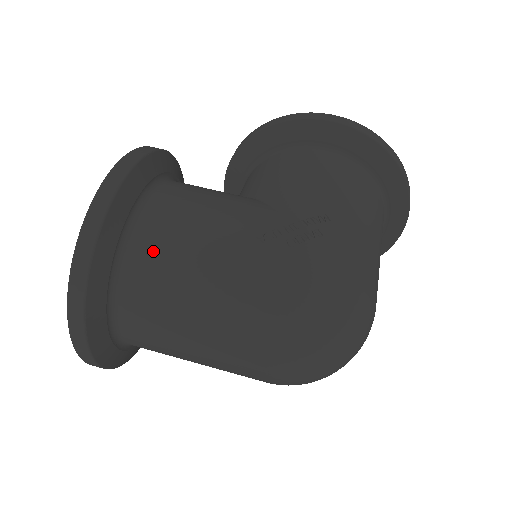
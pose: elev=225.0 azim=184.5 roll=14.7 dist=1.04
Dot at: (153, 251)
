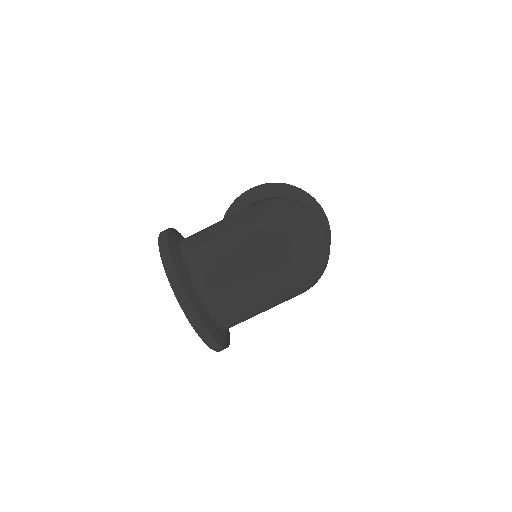
Dot at: (196, 244)
